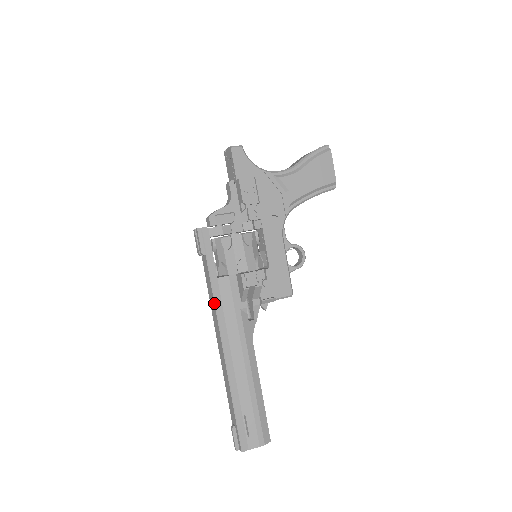
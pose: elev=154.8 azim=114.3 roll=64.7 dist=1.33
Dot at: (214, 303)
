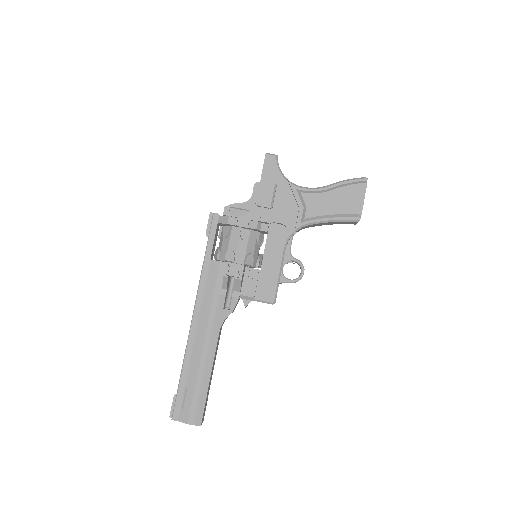
Dot at: (199, 280)
